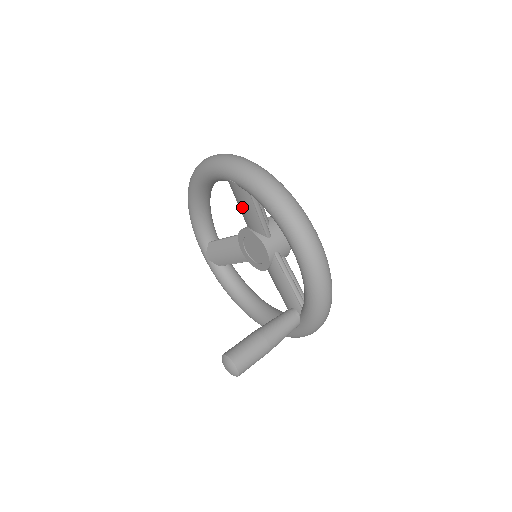
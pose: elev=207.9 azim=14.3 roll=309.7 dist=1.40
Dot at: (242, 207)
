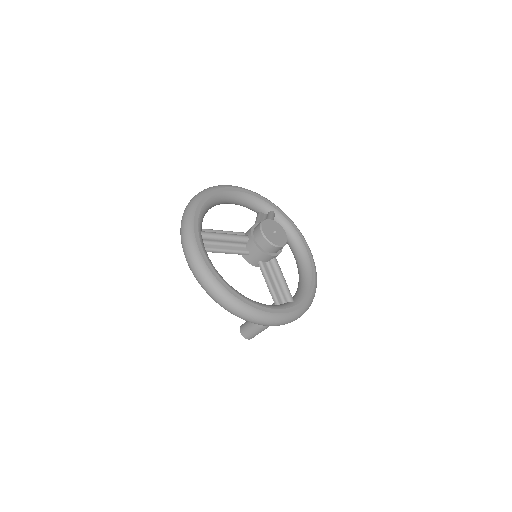
Dot at: occluded
